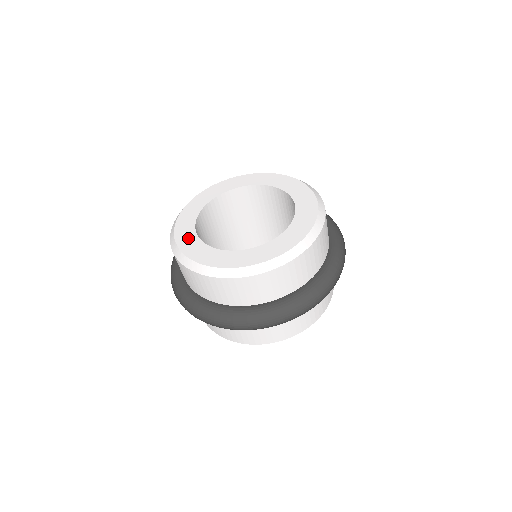
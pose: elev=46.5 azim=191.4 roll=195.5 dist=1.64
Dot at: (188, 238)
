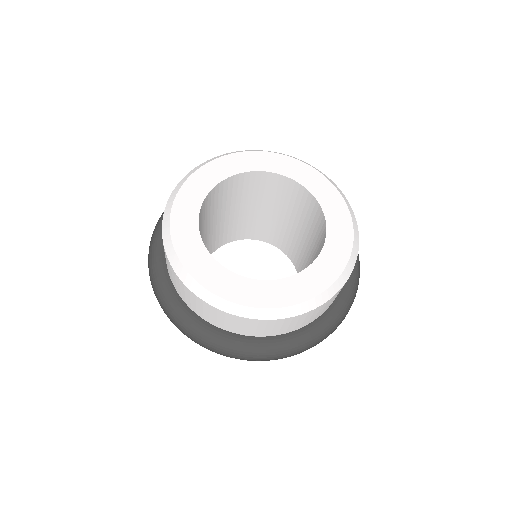
Dot at: (188, 238)
